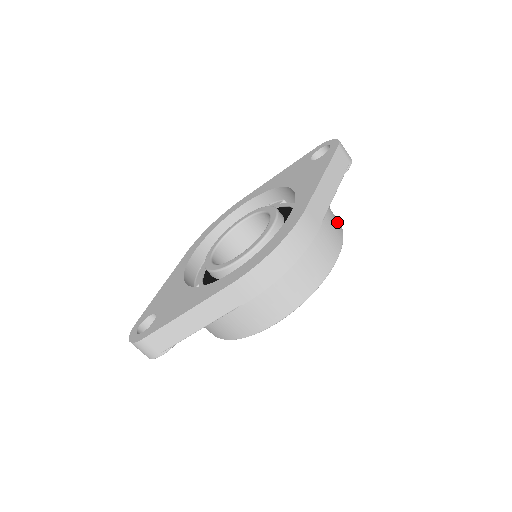
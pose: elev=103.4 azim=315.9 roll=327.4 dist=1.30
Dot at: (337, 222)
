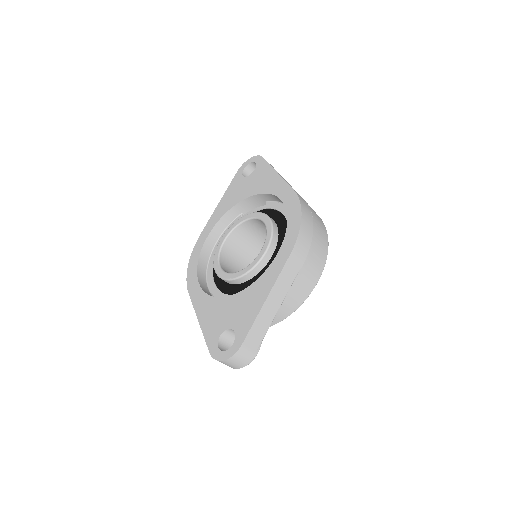
Dot at: occluded
